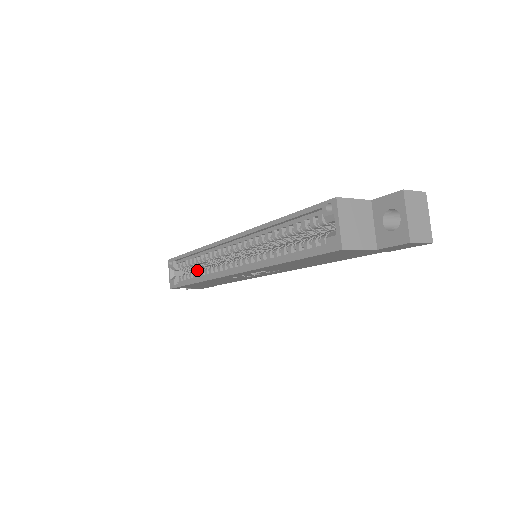
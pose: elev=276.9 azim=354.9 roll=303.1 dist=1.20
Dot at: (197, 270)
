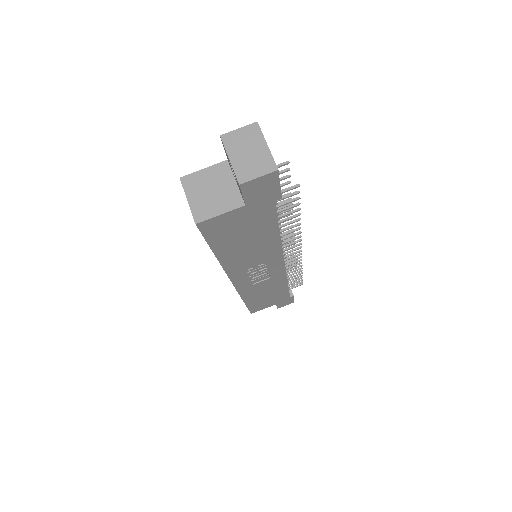
Dot at: occluded
